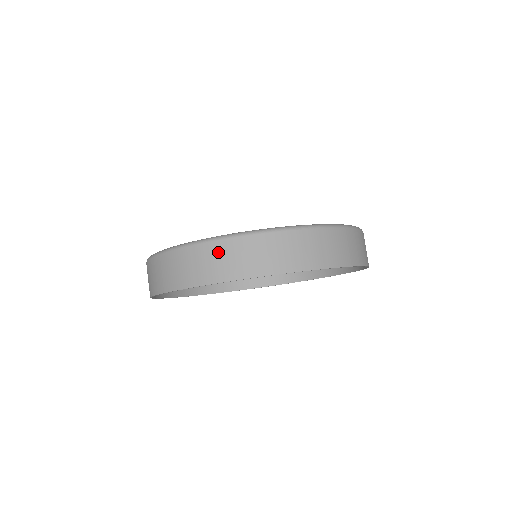
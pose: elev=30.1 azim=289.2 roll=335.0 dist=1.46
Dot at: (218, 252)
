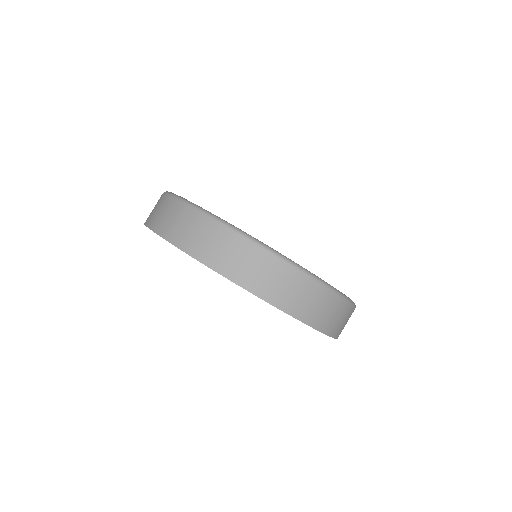
Dot at: (274, 269)
